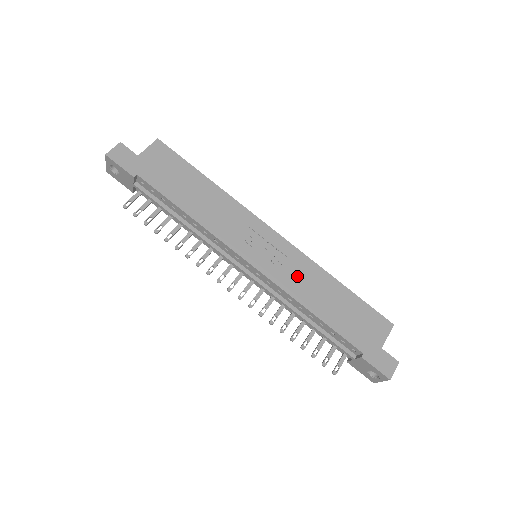
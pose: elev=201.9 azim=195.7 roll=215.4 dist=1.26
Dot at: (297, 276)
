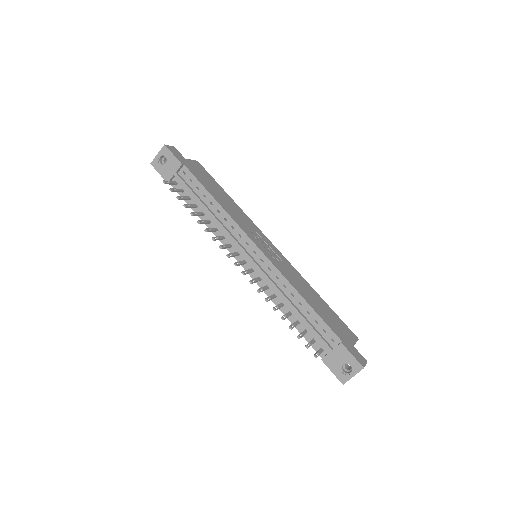
Dot at: (290, 274)
